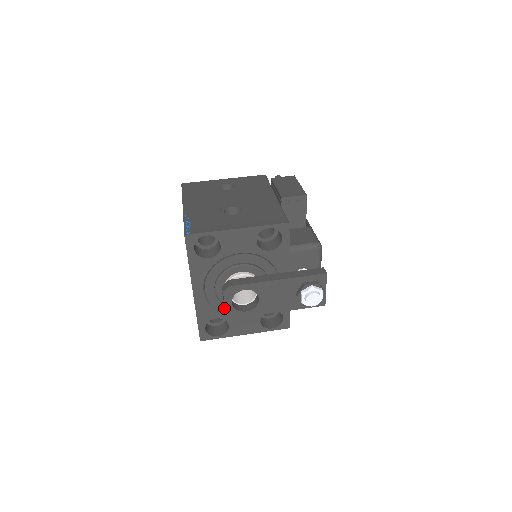
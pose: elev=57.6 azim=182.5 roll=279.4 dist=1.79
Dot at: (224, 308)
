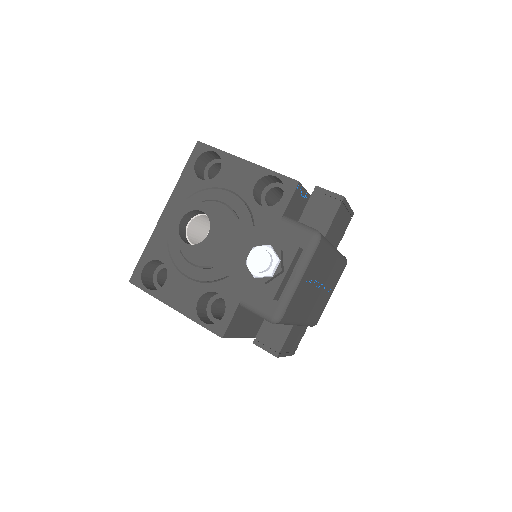
Dot at: occluded
